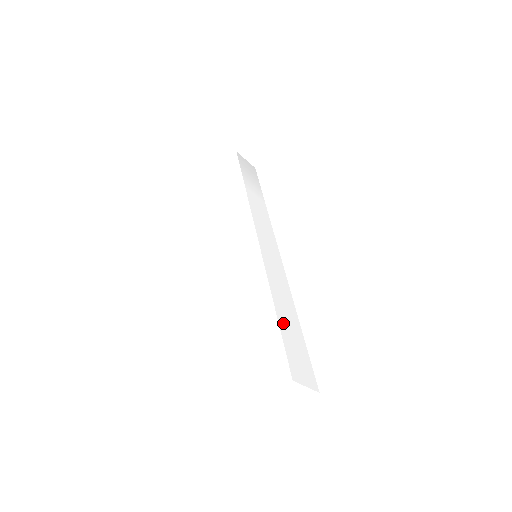
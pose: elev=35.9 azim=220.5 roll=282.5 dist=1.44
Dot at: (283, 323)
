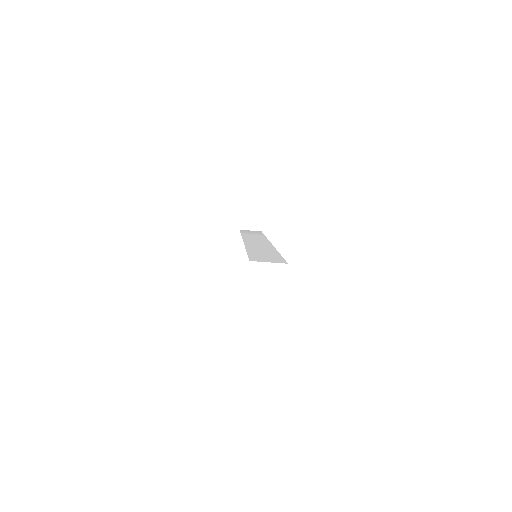
Dot at: (254, 253)
